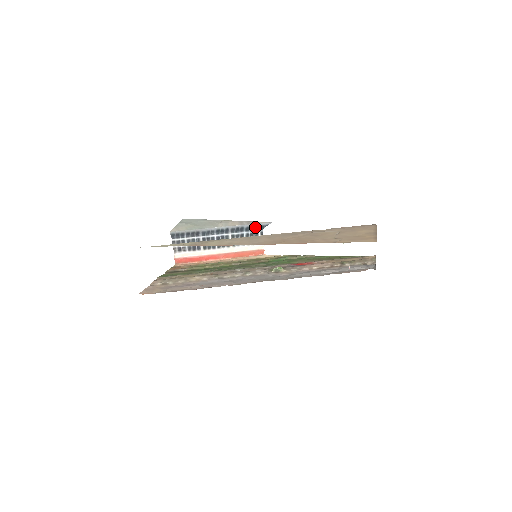
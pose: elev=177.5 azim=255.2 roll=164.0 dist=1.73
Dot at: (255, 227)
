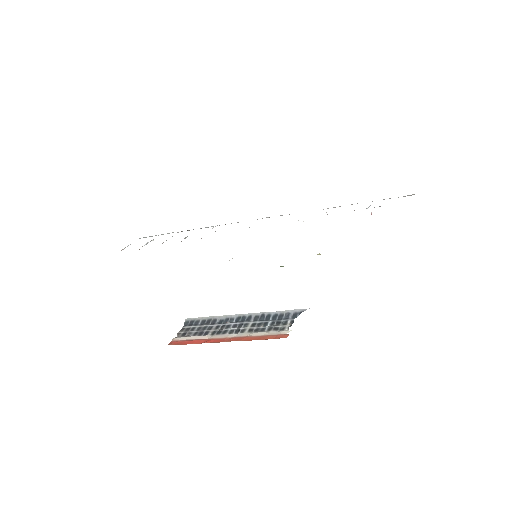
Dot at: (285, 315)
